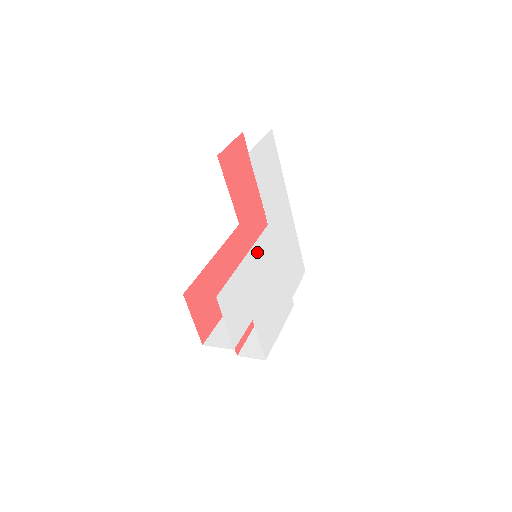
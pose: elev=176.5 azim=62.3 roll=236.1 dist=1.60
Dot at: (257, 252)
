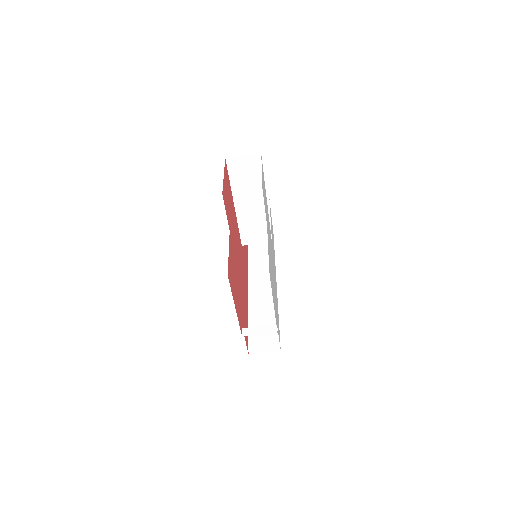
Dot at: (269, 226)
